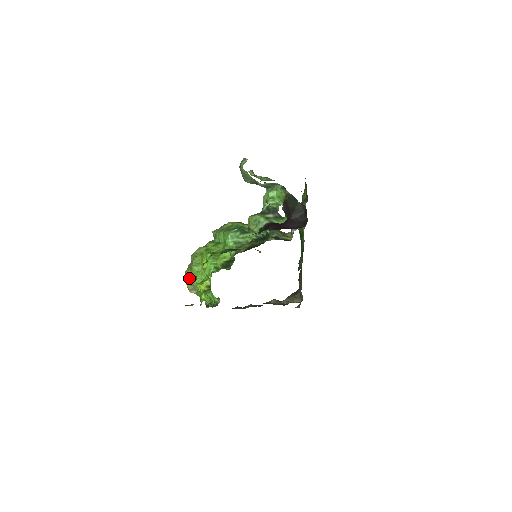
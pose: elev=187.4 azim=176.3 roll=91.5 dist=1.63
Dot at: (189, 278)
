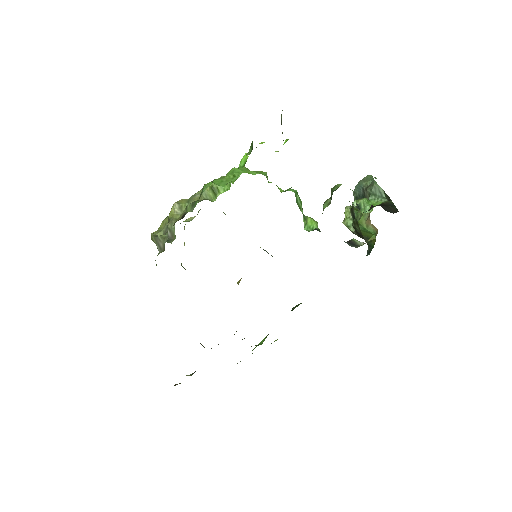
Dot at: occluded
